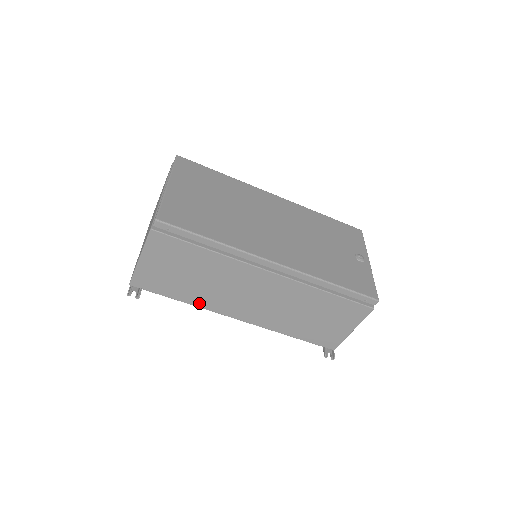
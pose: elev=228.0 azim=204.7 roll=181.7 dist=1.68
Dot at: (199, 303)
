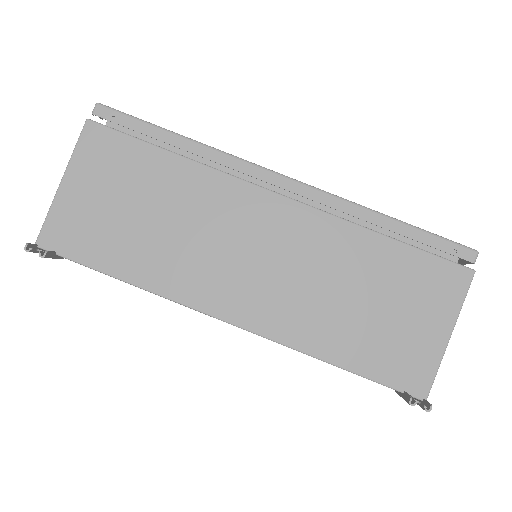
Dot at: (155, 282)
